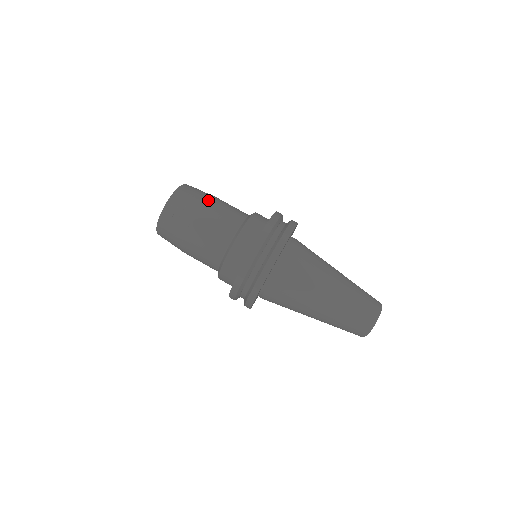
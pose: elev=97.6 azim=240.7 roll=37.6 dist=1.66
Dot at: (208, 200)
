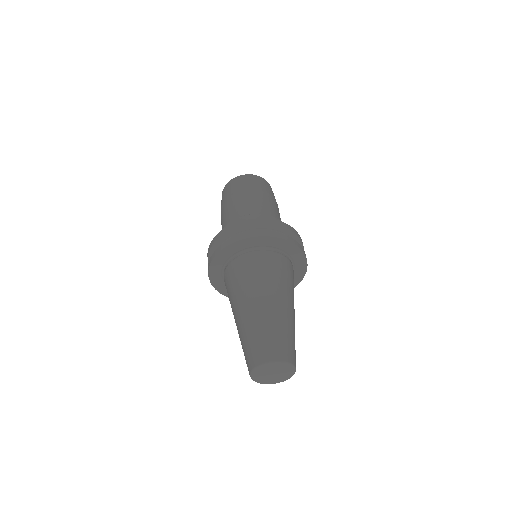
Dot at: (260, 191)
